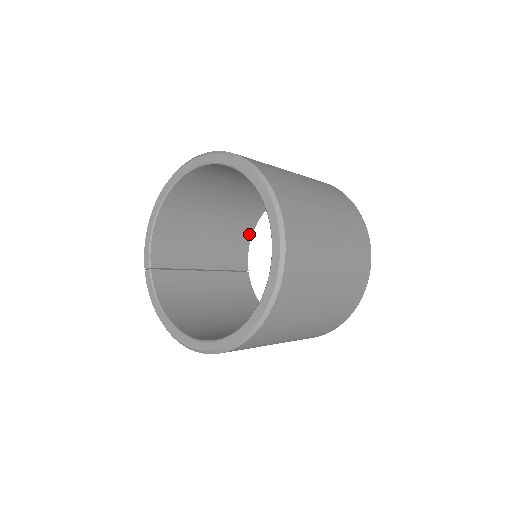
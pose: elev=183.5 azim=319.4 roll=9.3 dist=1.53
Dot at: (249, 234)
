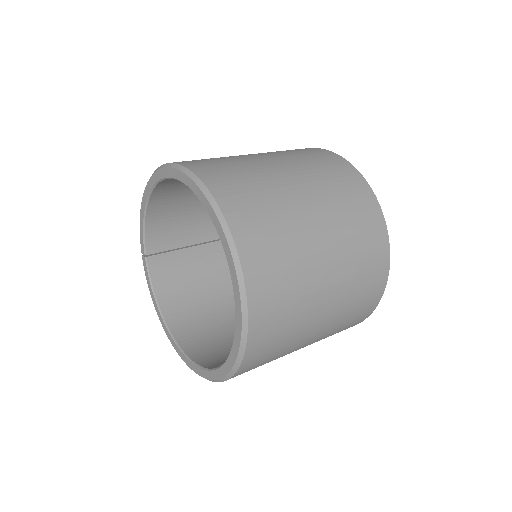
Dot at: occluded
